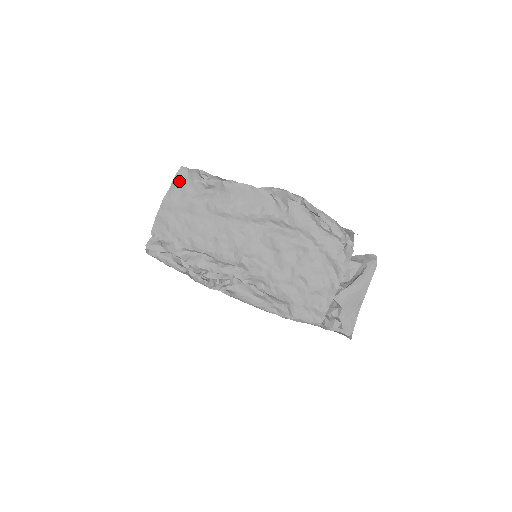
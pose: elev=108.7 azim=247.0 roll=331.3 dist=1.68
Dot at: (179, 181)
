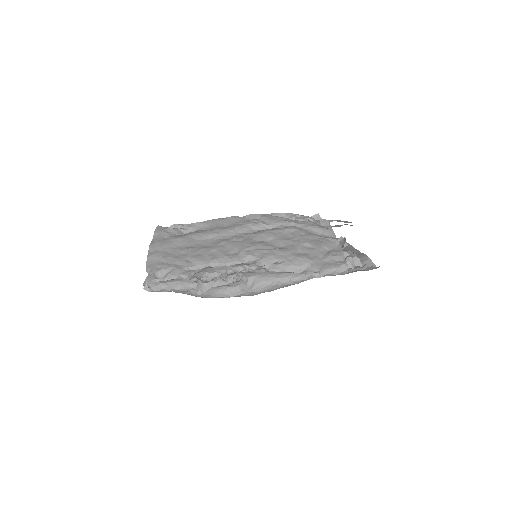
Dot at: (160, 232)
